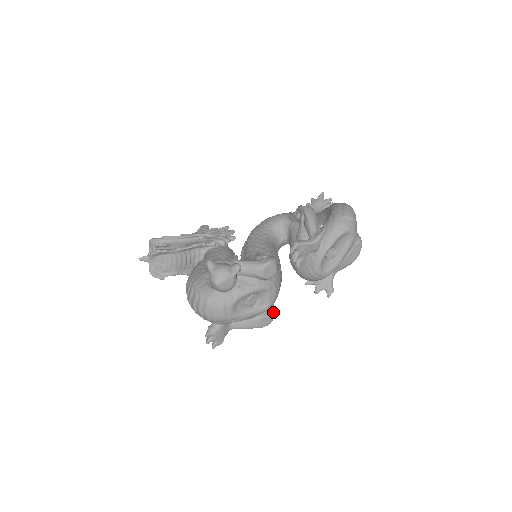
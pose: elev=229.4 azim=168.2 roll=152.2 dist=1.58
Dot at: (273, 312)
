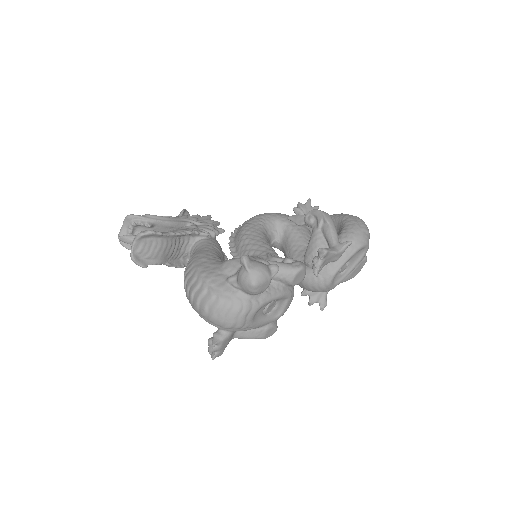
Dot at: occluded
